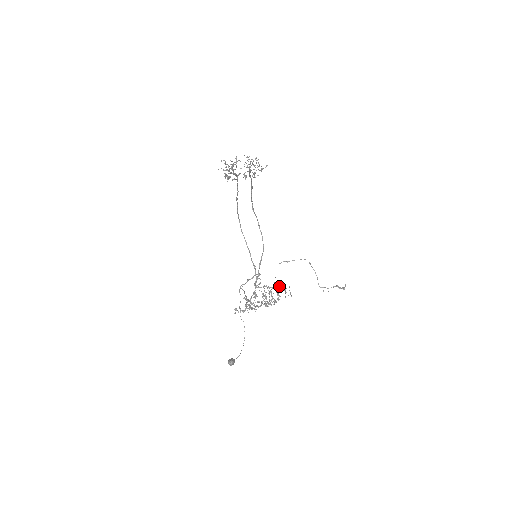
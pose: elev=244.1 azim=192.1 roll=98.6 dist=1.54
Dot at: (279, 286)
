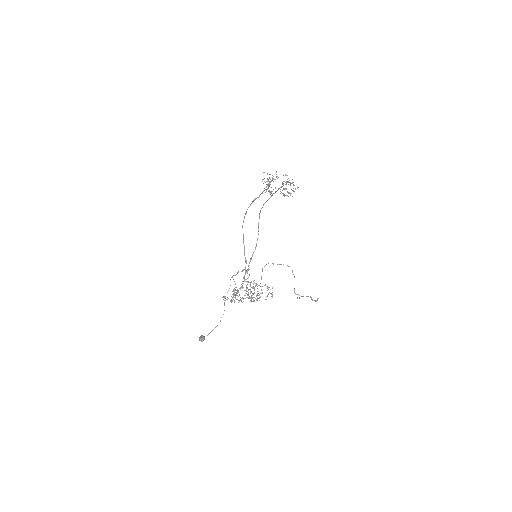
Dot at: (265, 285)
